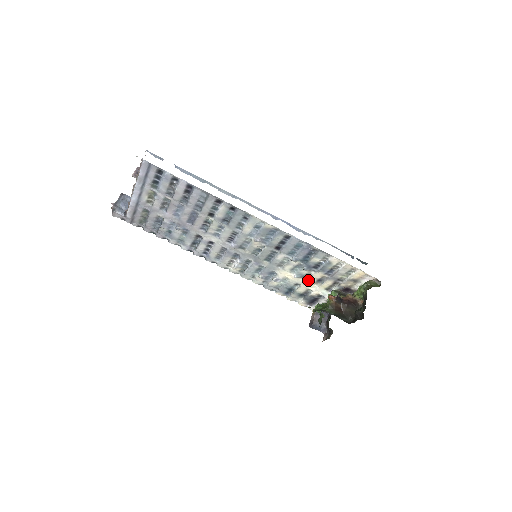
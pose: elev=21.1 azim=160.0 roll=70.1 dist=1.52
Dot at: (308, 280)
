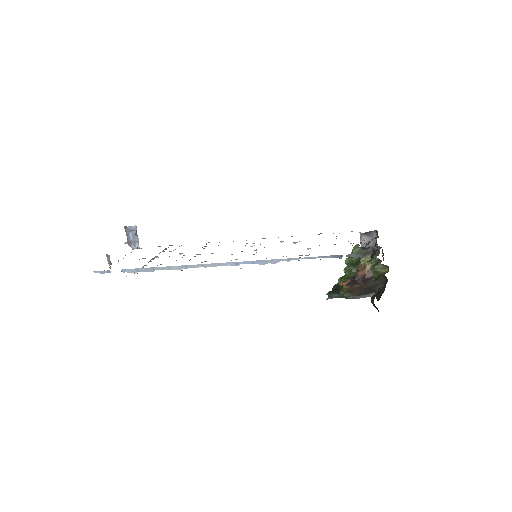
Dot at: occluded
